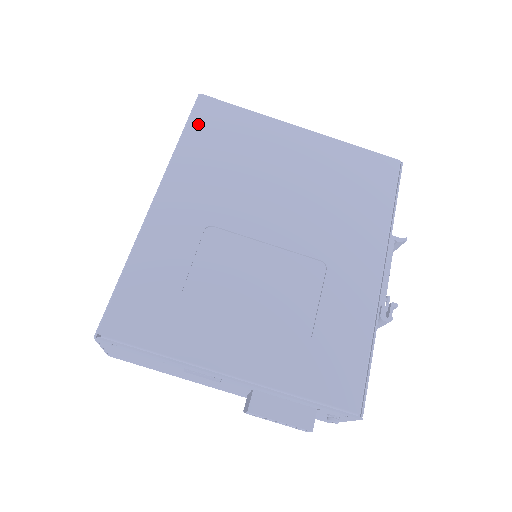
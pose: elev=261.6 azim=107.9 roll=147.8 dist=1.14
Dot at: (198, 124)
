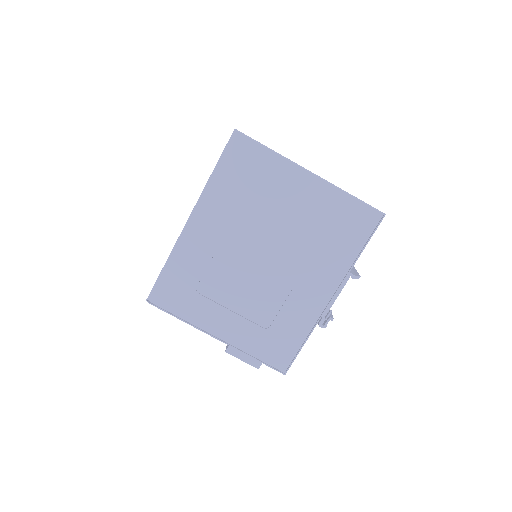
Dot at: (228, 160)
